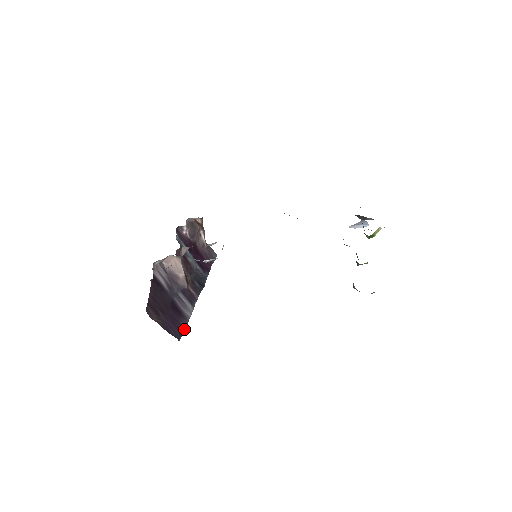
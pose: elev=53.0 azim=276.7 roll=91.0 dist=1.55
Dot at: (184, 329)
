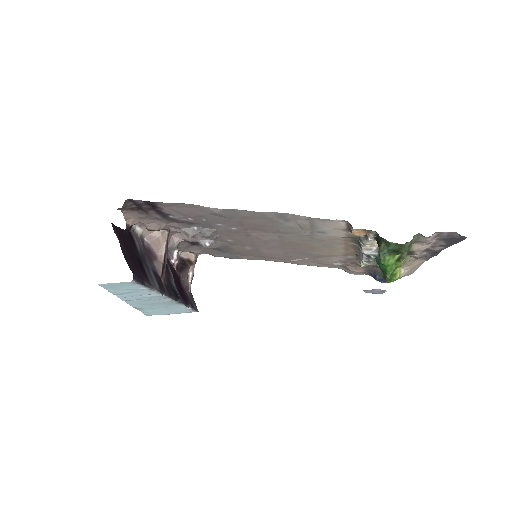
Dot at: (143, 282)
